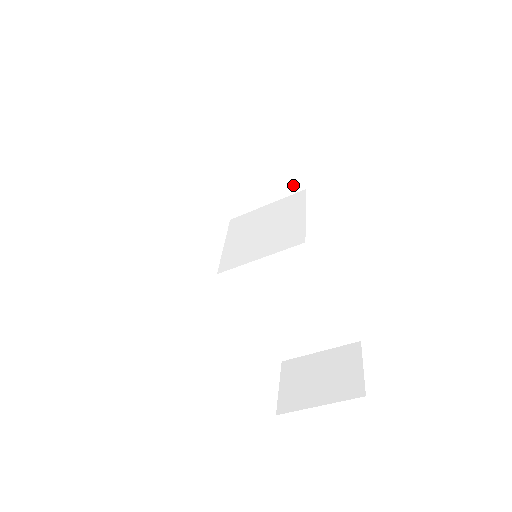
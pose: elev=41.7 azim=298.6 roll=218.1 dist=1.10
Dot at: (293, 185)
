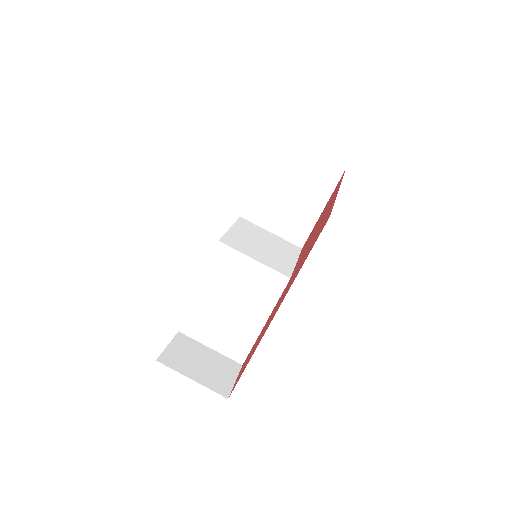
Dot at: (299, 239)
